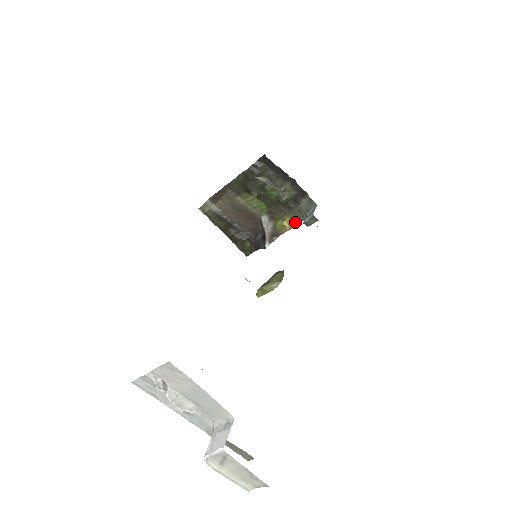
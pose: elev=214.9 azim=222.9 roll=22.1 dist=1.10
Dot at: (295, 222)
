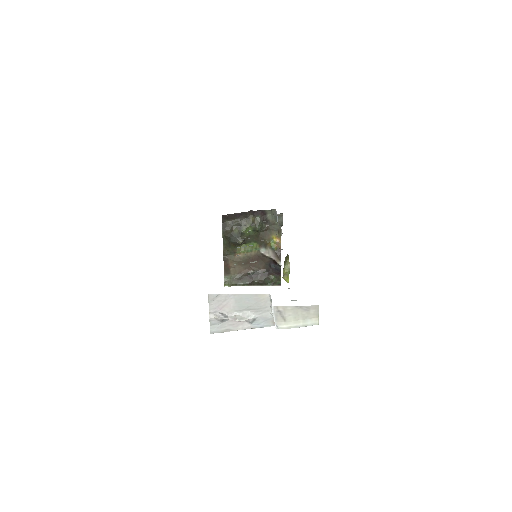
Dot at: (279, 233)
